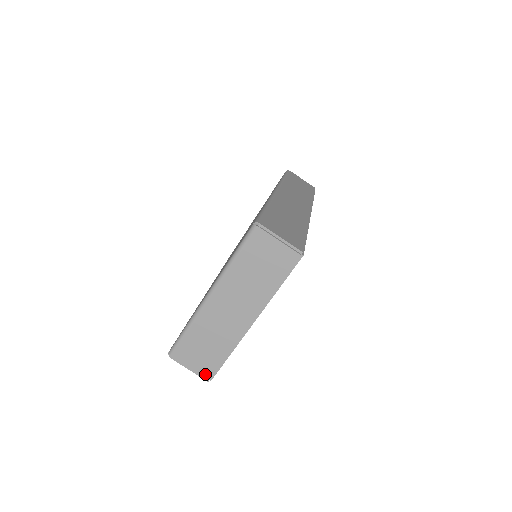
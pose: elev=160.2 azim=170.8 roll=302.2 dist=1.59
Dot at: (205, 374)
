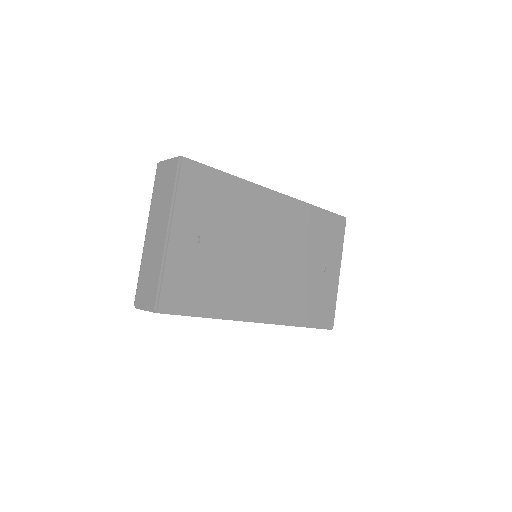
Dot at: (151, 305)
